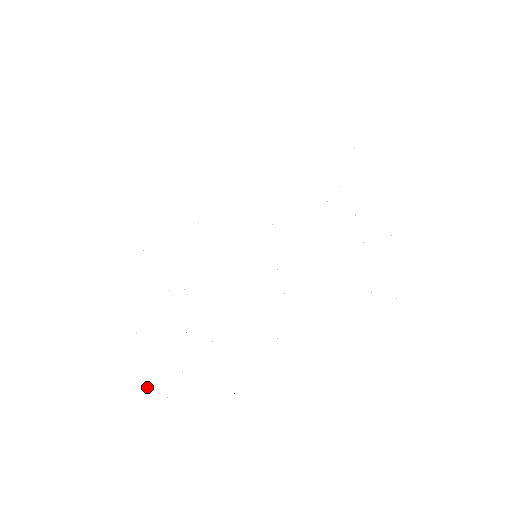
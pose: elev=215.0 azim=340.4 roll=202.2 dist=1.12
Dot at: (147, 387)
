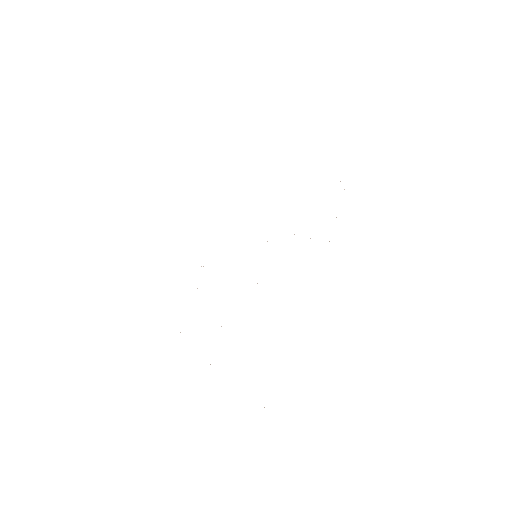
Dot at: occluded
